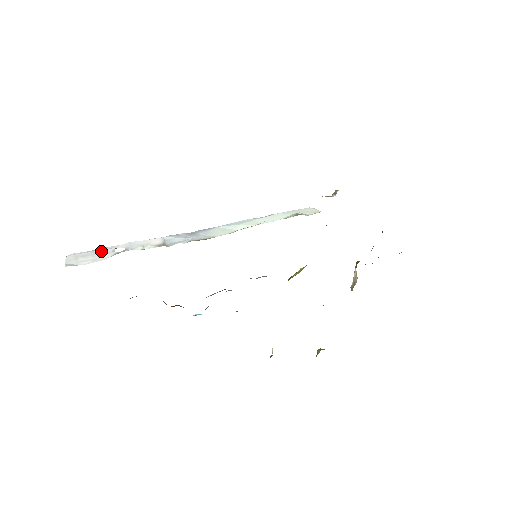
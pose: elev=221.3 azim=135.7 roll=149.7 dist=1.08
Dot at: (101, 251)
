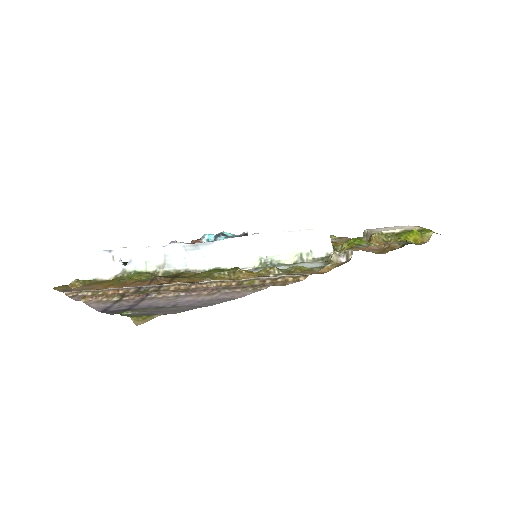
Dot at: (109, 258)
